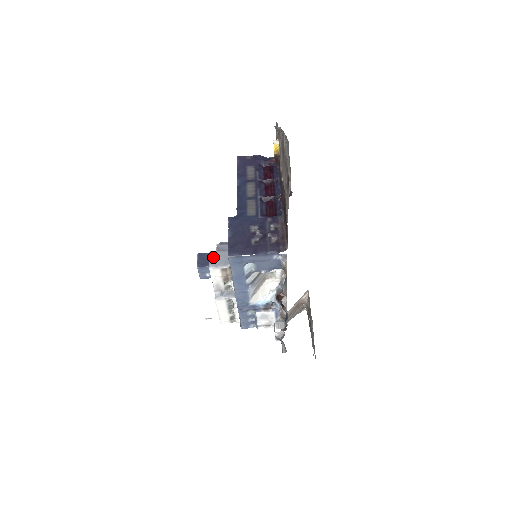
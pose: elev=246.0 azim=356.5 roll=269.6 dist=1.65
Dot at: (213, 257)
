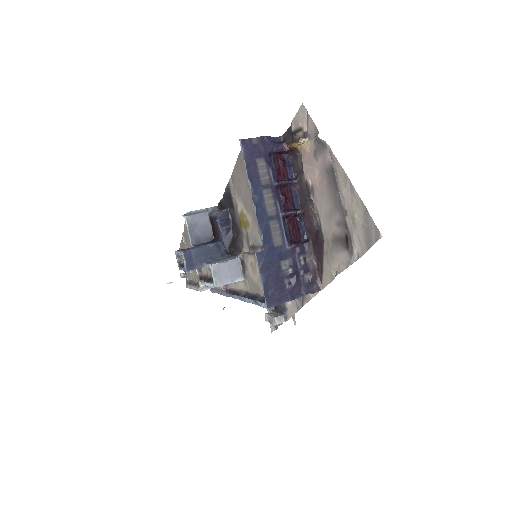
Dot at: (218, 273)
